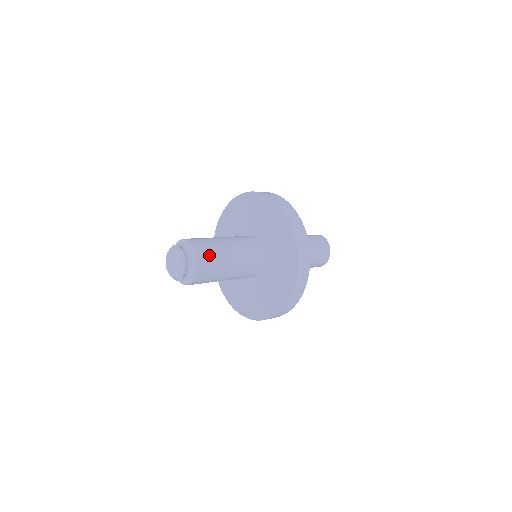
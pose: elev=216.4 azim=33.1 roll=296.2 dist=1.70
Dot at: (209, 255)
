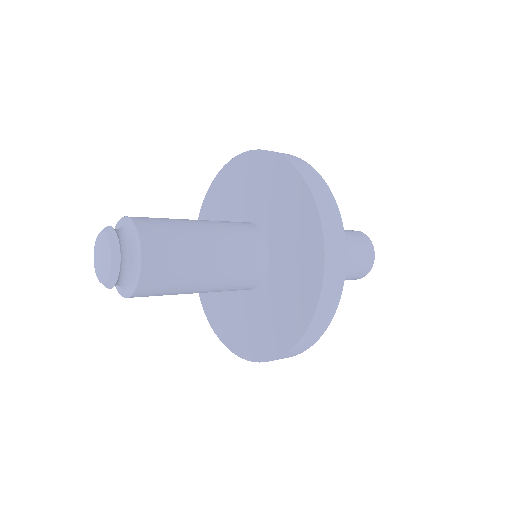
Dot at: (159, 224)
